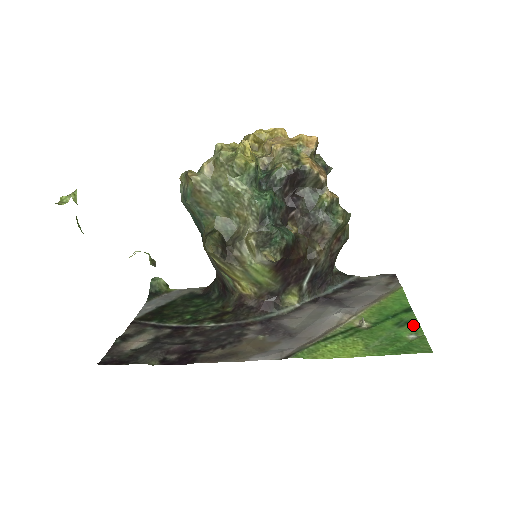
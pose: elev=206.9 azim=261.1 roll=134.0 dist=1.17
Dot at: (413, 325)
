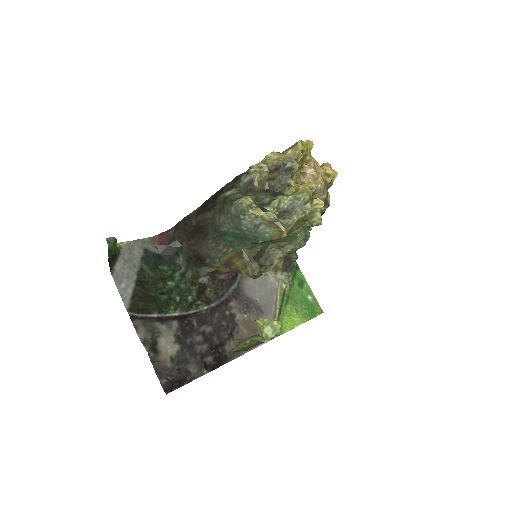
Dot at: (306, 285)
